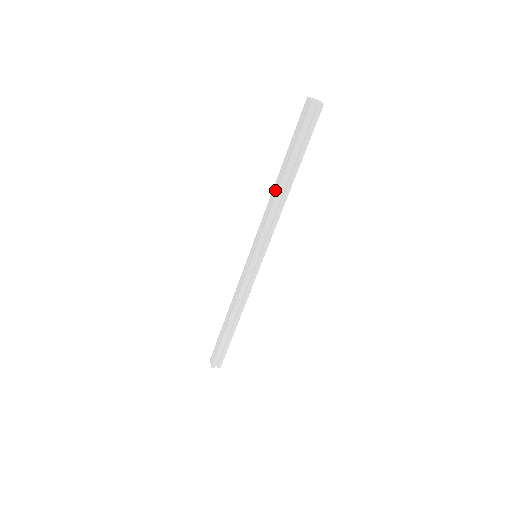
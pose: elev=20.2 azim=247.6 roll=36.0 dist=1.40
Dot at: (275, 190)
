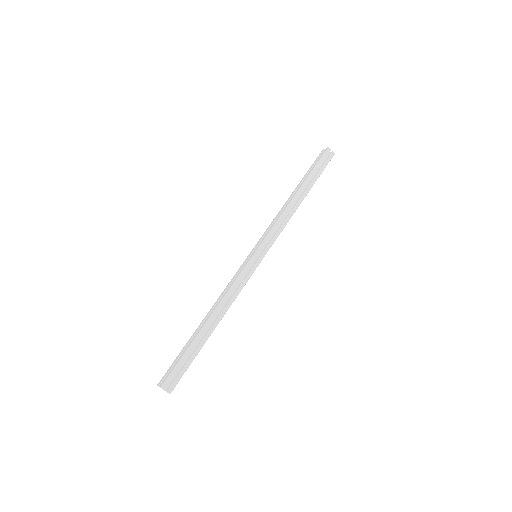
Dot at: (287, 202)
